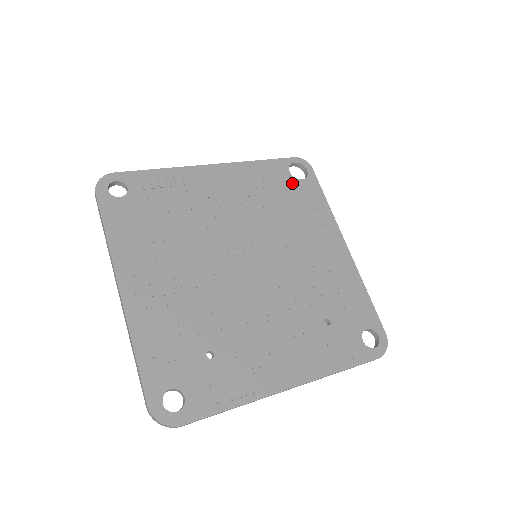
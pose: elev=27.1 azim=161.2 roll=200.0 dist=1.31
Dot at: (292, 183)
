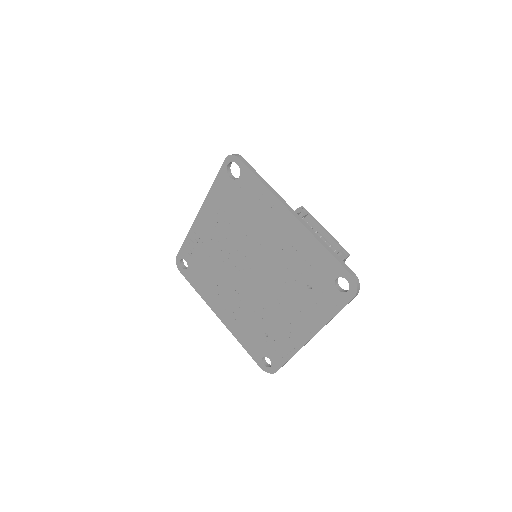
Dot at: (236, 187)
